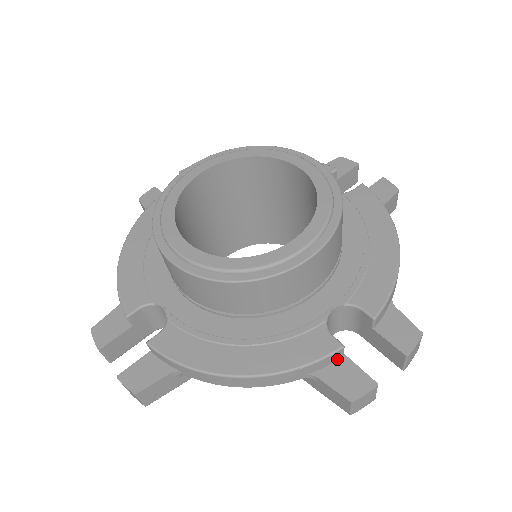
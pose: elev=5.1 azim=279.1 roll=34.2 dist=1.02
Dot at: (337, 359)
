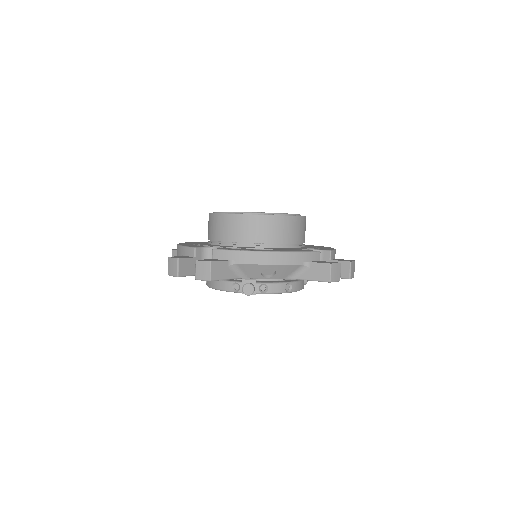
Dot at: (317, 260)
